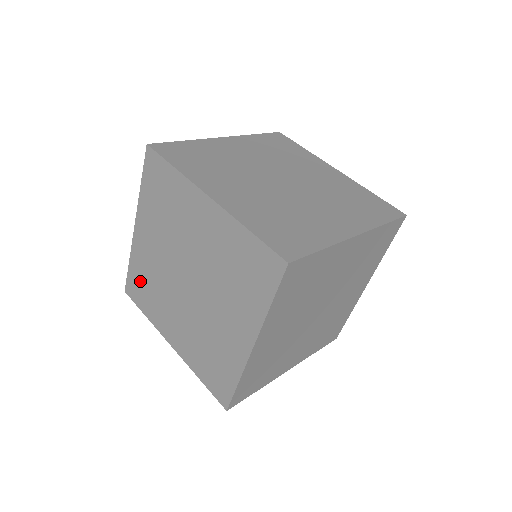
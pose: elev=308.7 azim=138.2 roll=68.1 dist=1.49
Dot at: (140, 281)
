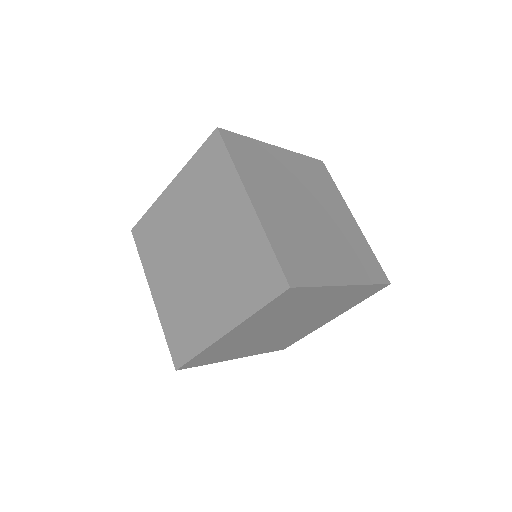
Dot at: (151, 230)
